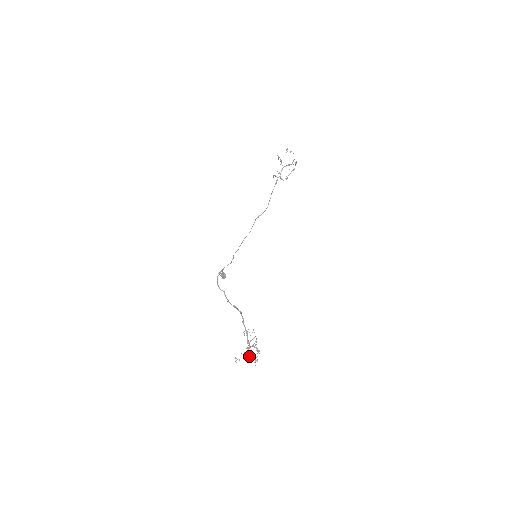
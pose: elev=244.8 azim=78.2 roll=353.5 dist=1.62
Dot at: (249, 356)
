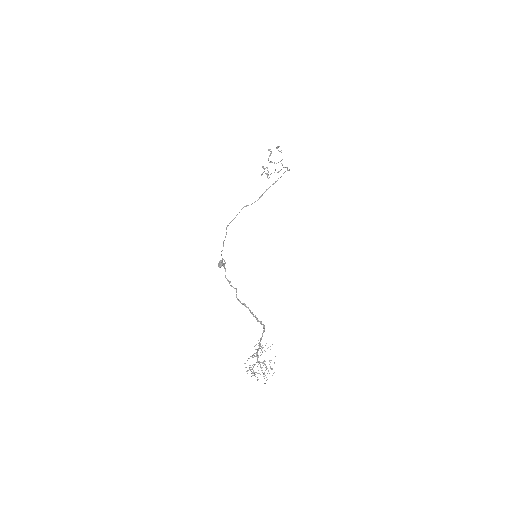
Dot at: occluded
